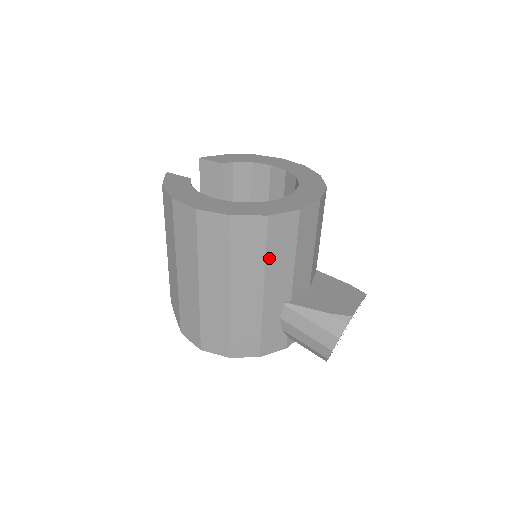
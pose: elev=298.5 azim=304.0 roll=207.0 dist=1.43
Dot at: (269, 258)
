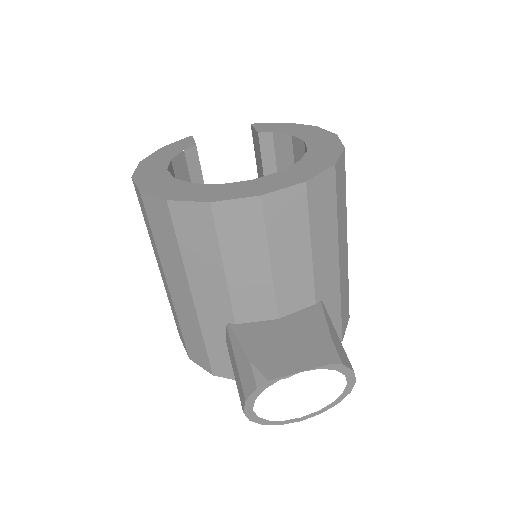
Dot at: (186, 257)
